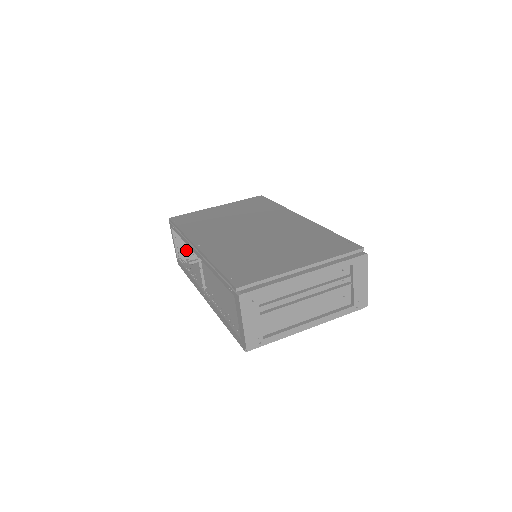
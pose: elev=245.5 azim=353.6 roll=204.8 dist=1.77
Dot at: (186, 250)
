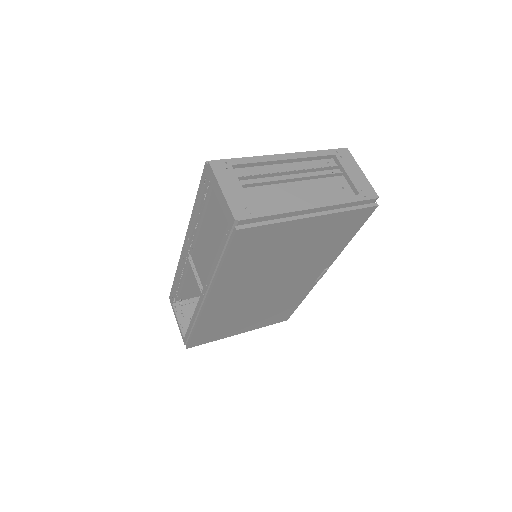
Dot at: occluded
